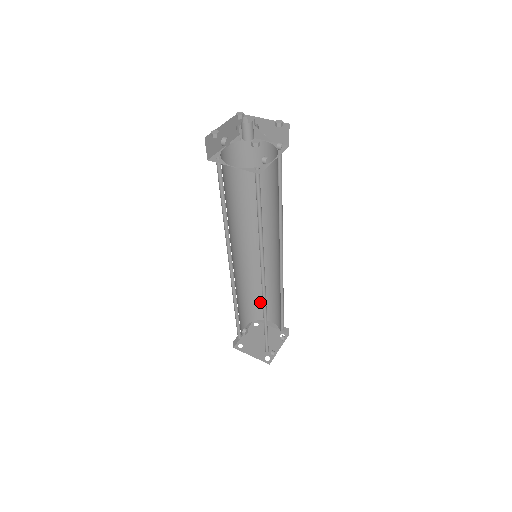
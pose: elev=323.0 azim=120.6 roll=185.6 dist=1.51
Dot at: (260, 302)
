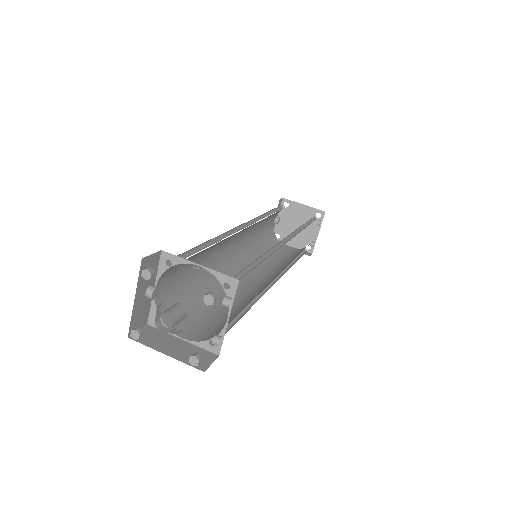
Dot at: occluded
